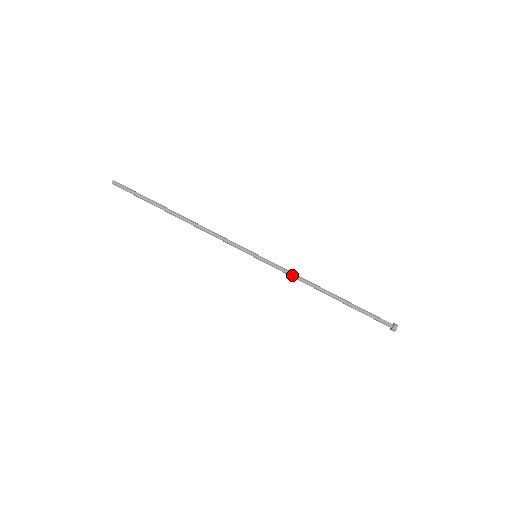
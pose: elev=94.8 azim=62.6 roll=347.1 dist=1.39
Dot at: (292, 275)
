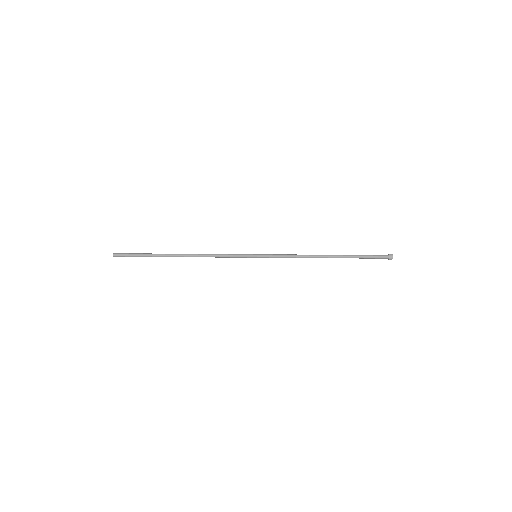
Dot at: (292, 256)
